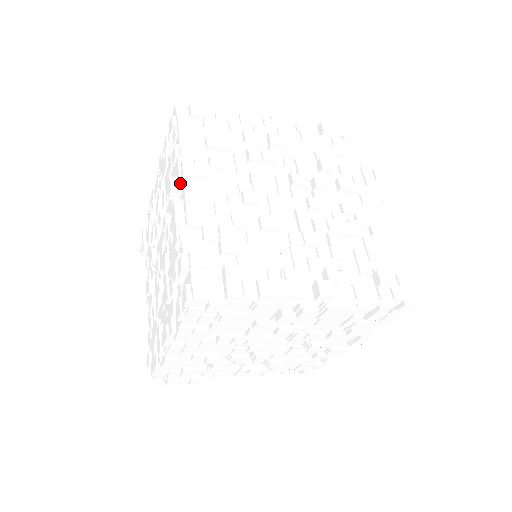
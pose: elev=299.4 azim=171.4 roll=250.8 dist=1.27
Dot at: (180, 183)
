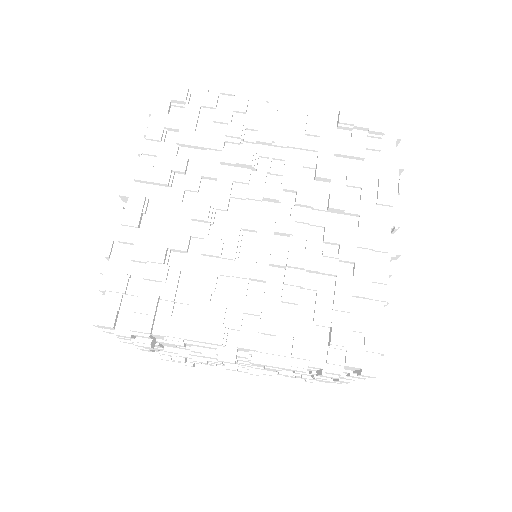
Dot at: (132, 188)
